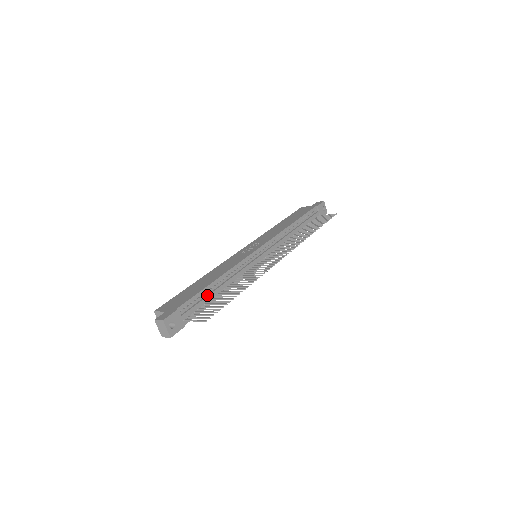
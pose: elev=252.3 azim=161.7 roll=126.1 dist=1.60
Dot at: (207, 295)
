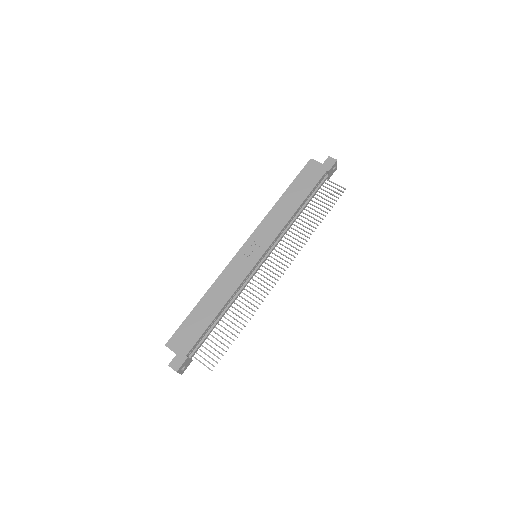
Dot at: (211, 329)
